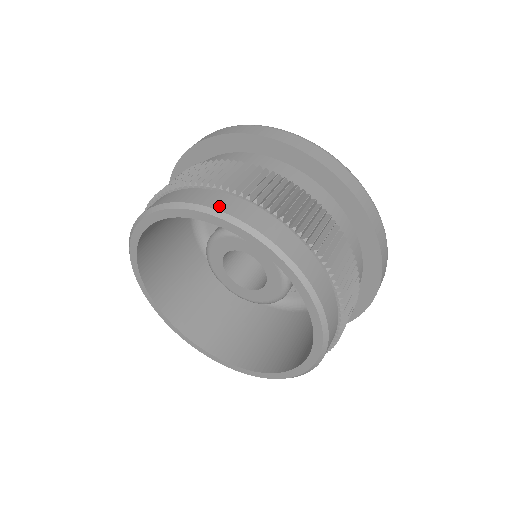
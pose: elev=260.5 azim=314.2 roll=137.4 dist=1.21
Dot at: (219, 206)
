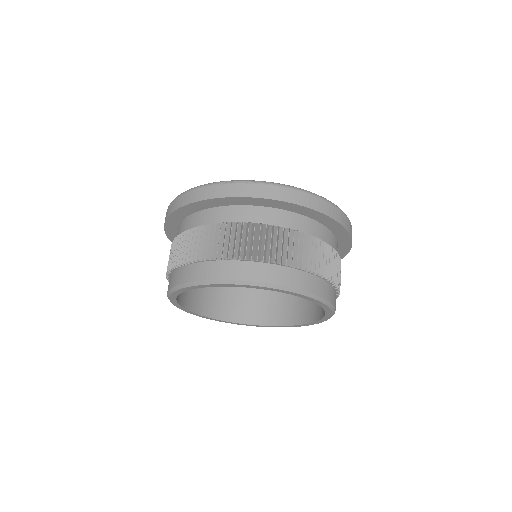
Dot at: (258, 278)
